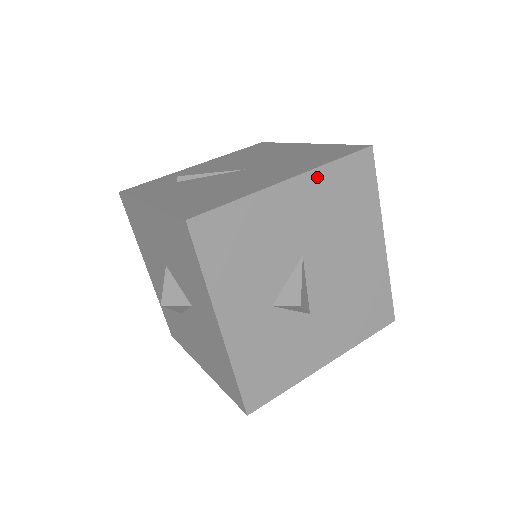
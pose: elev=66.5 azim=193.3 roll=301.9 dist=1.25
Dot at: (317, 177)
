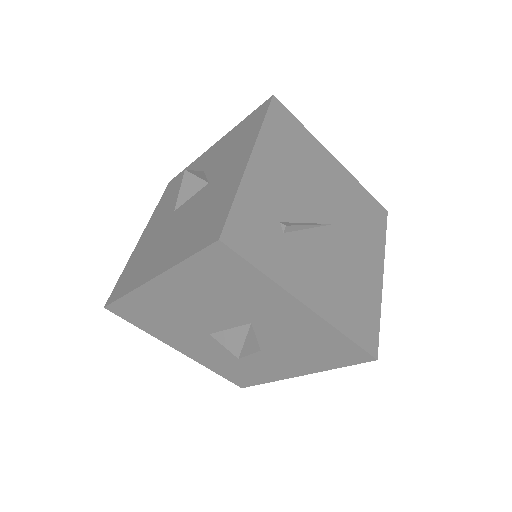
Dot at: occluded
